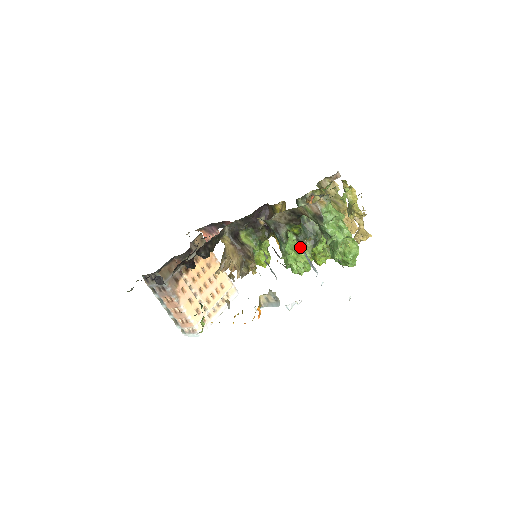
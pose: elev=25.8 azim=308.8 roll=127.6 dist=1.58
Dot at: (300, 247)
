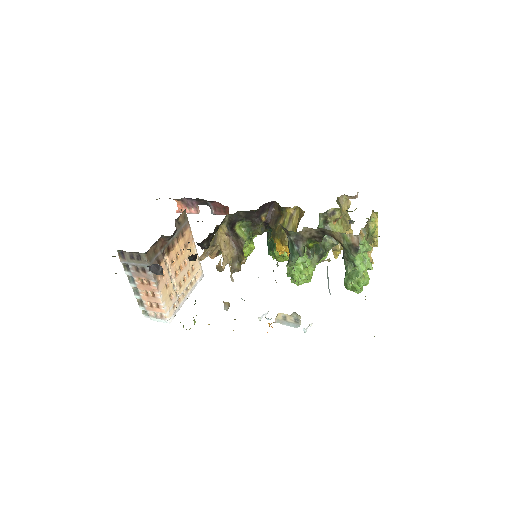
Dot at: (327, 272)
